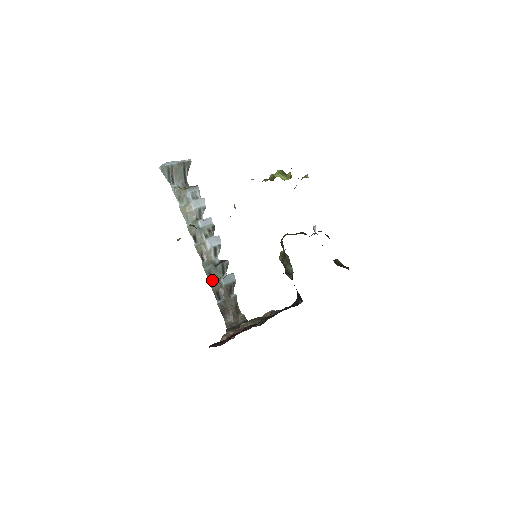
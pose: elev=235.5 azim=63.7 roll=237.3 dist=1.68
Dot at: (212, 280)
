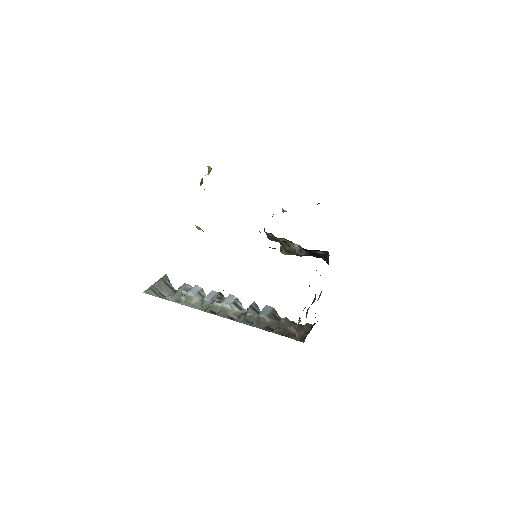
Dot at: (253, 324)
